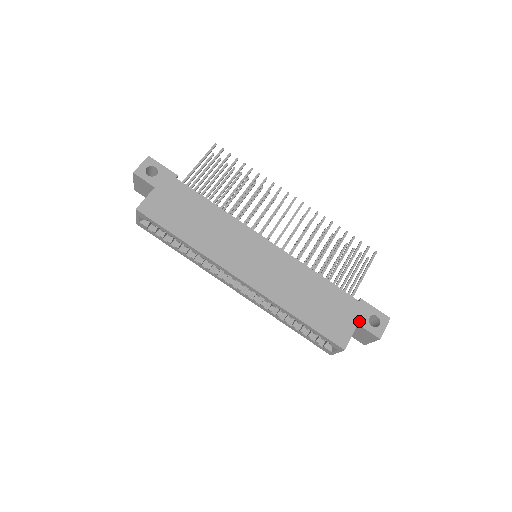
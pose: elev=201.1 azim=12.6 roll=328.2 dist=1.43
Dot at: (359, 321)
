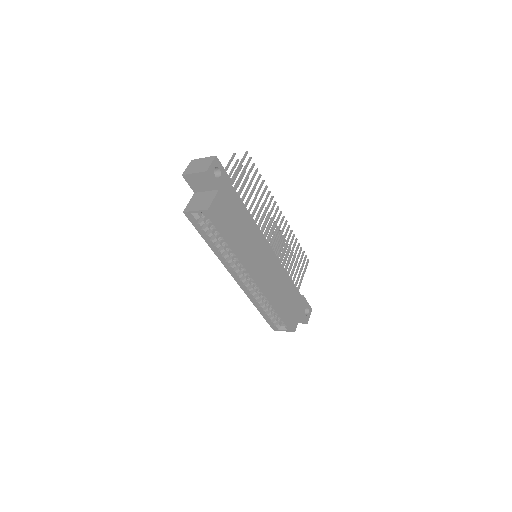
Dot at: (302, 312)
